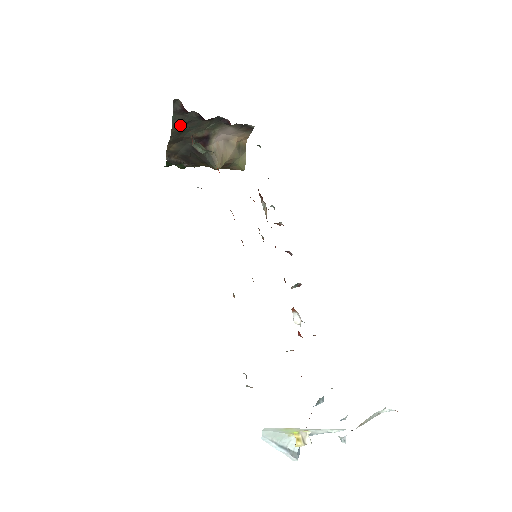
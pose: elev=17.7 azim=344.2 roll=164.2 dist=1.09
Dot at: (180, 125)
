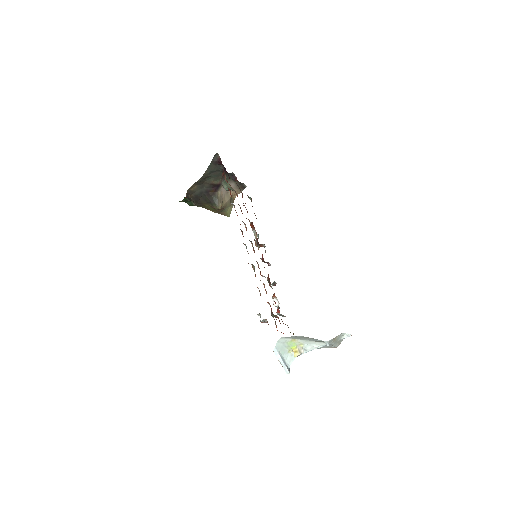
Dot at: (210, 172)
